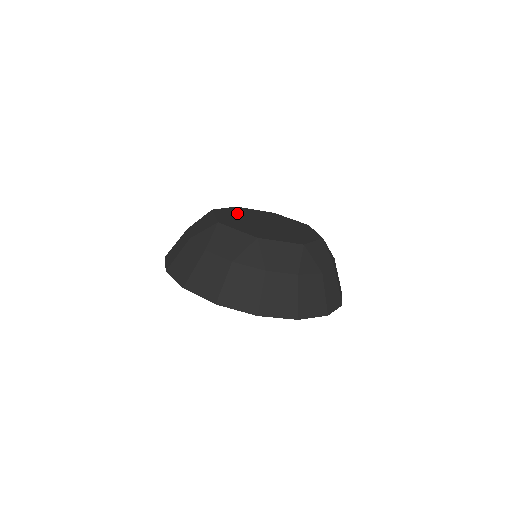
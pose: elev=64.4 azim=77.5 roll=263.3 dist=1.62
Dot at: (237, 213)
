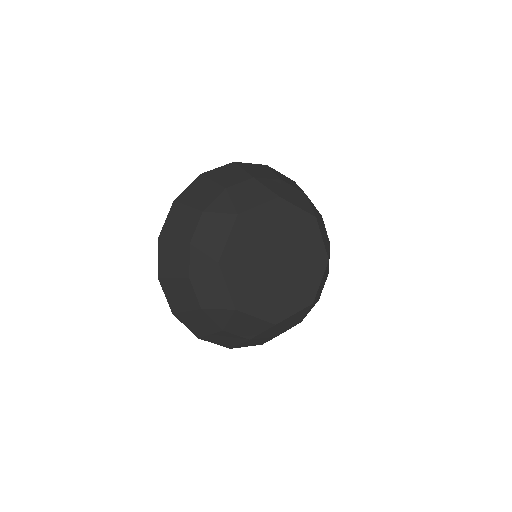
Dot at: (263, 225)
